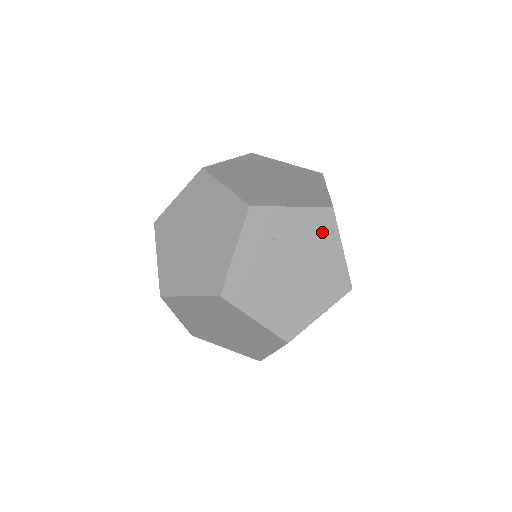
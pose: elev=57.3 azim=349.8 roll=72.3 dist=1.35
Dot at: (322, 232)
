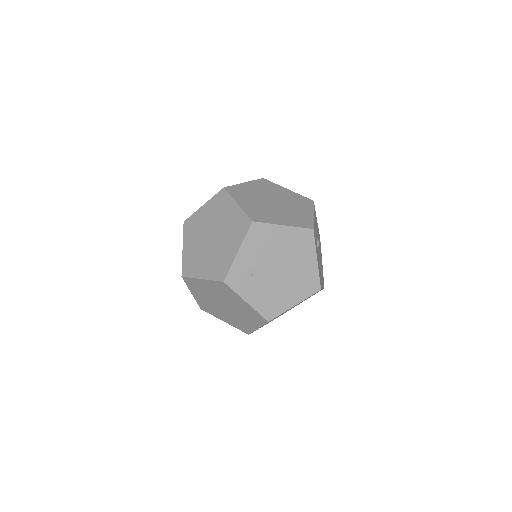
Dot at: (265, 237)
